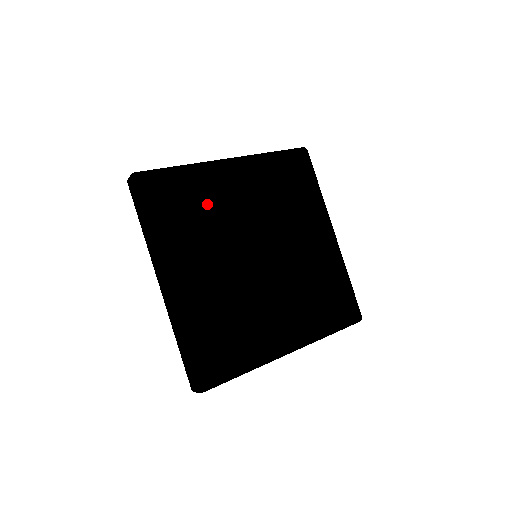
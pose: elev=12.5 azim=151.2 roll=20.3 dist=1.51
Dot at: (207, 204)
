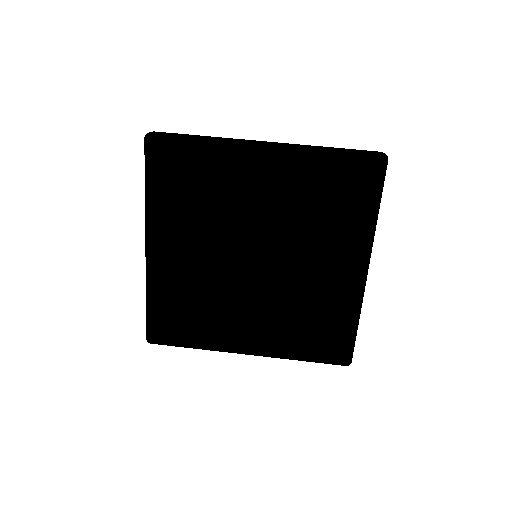
Dot at: (211, 191)
